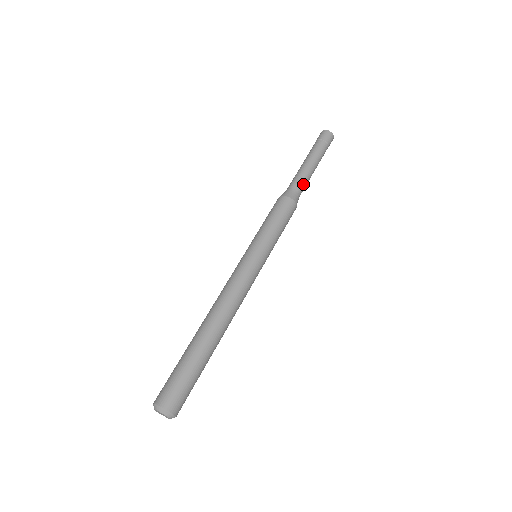
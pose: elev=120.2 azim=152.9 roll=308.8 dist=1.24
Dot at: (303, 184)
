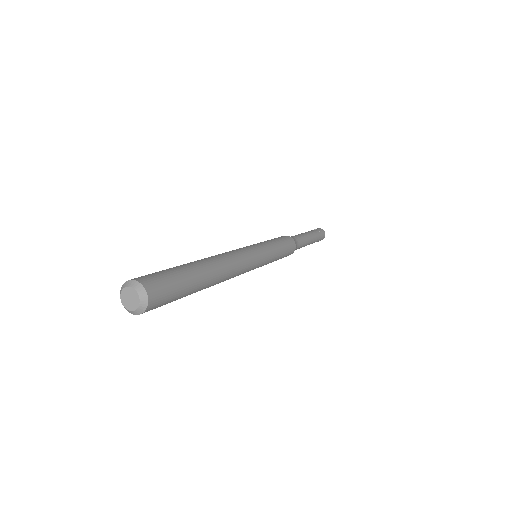
Dot at: (299, 237)
